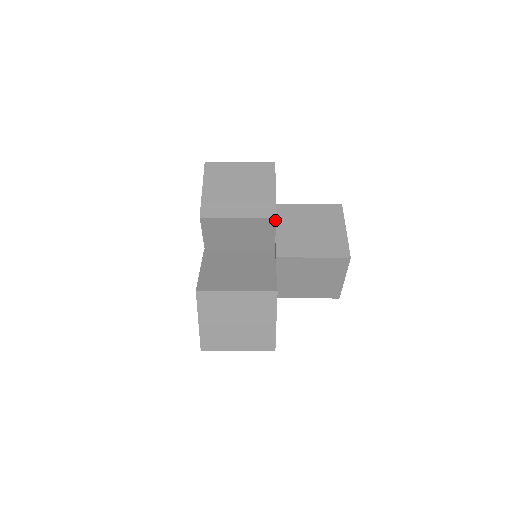
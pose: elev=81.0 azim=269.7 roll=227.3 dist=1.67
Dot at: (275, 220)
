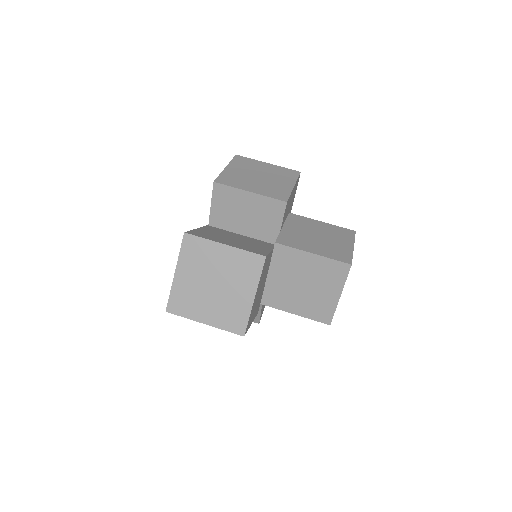
Dot at: (285, 205)
